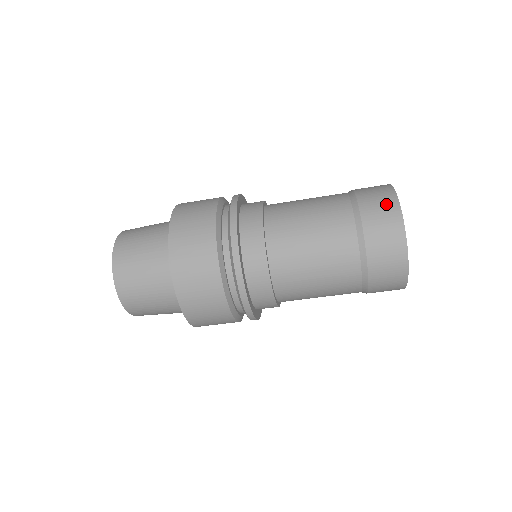
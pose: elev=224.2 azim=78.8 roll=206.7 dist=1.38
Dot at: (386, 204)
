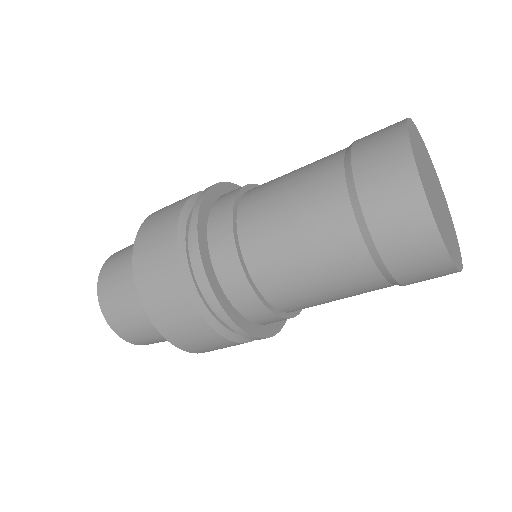
Dot at: (388, 140)
